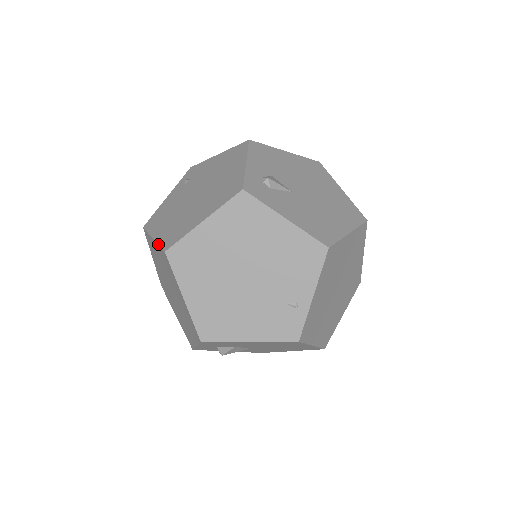
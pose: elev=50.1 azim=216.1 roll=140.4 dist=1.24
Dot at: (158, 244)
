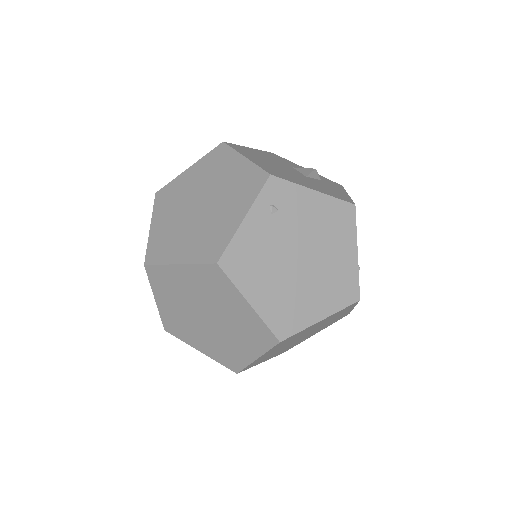
Dot at: (265, 323)
